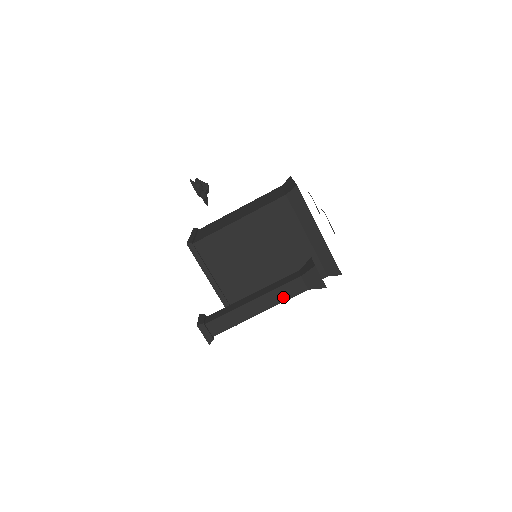
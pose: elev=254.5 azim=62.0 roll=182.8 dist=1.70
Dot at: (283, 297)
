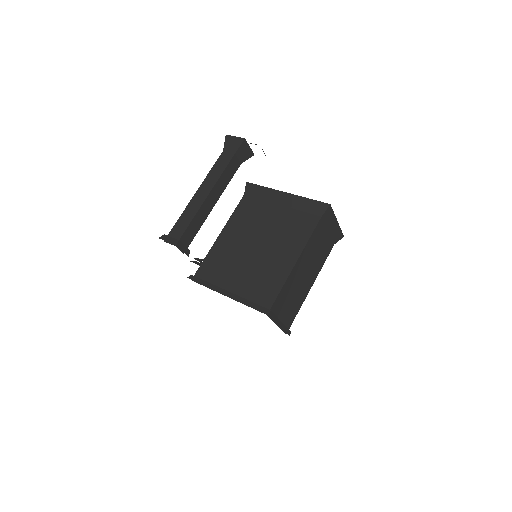
Dot at: (219, 172)
